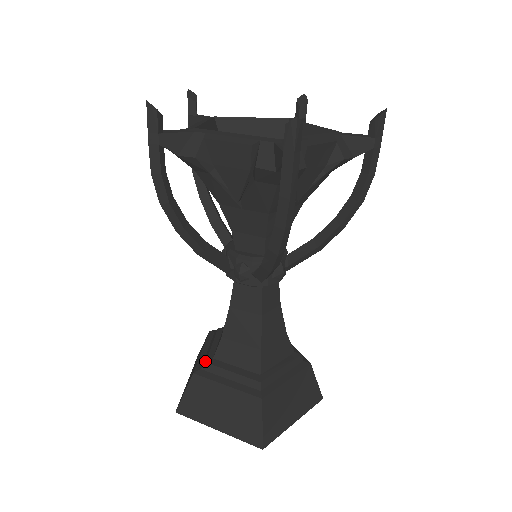
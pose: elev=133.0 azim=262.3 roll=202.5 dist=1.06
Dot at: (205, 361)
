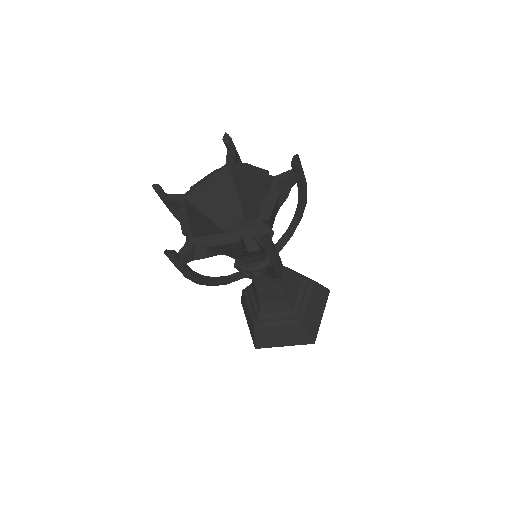
Dot at: (257, 318)
